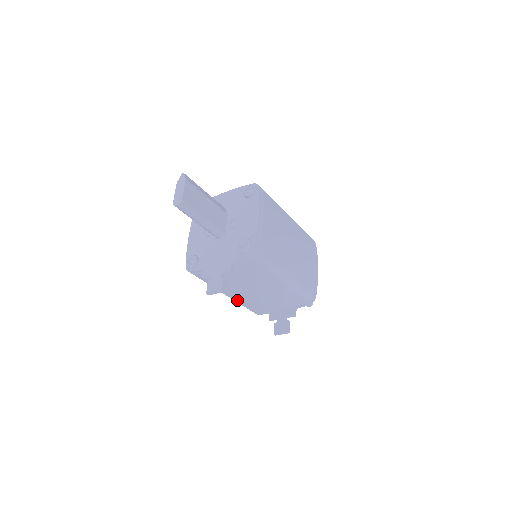
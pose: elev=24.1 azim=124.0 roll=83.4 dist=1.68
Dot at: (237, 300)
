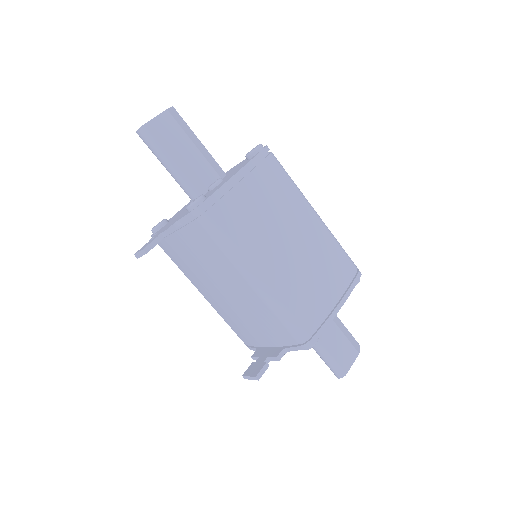
Dot at: (217, 309)
